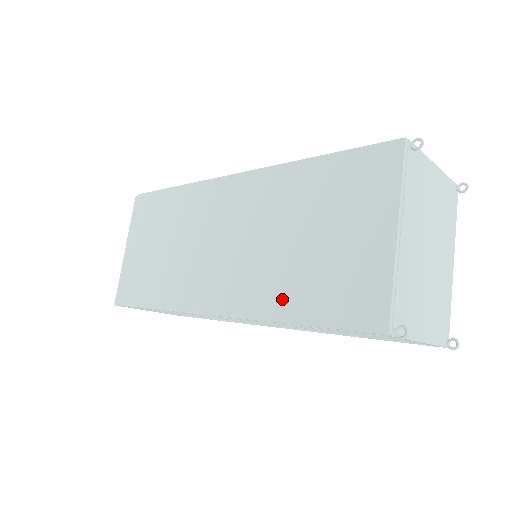
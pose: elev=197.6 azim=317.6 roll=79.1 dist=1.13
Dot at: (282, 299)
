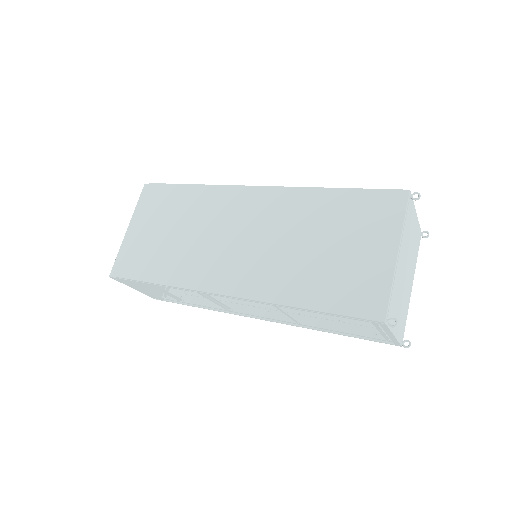
Dot at: (297, 289)
